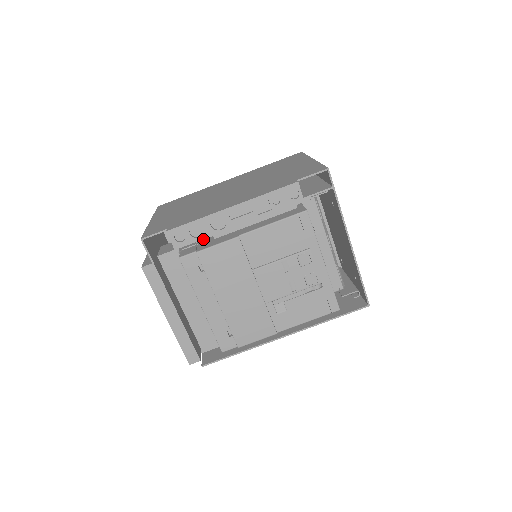
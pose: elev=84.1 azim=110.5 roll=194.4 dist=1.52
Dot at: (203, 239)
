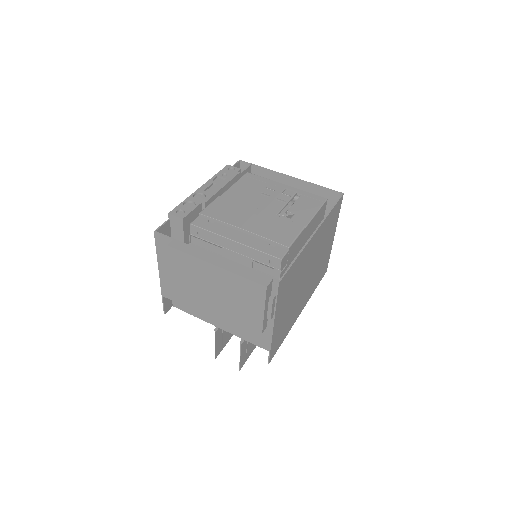
Dot at: occluded
